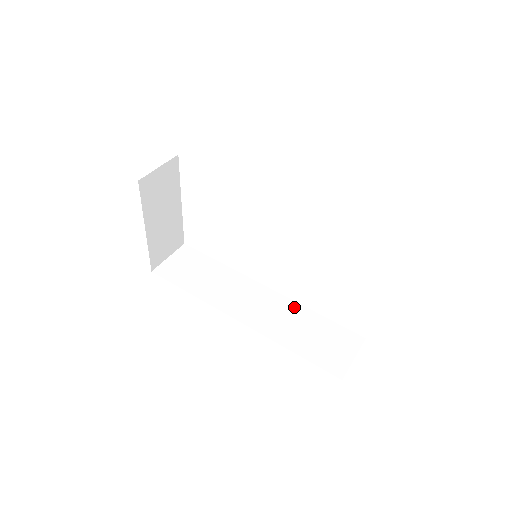
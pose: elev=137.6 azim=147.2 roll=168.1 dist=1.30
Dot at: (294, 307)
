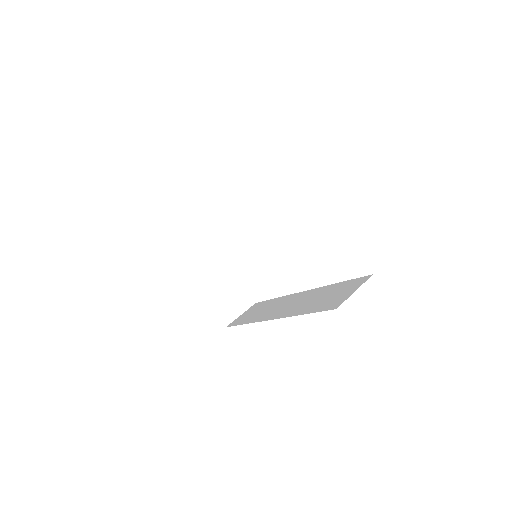
Dot at: (318, 290)
